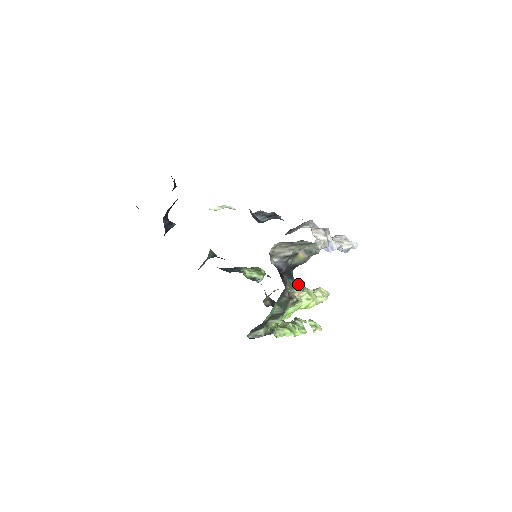
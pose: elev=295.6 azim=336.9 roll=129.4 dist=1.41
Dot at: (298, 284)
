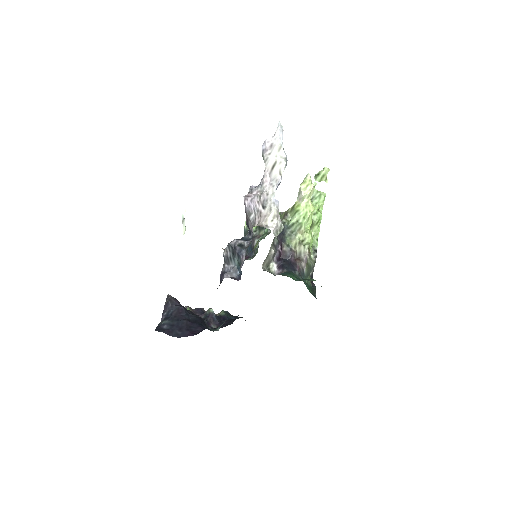
Dot at: (292, 224)
